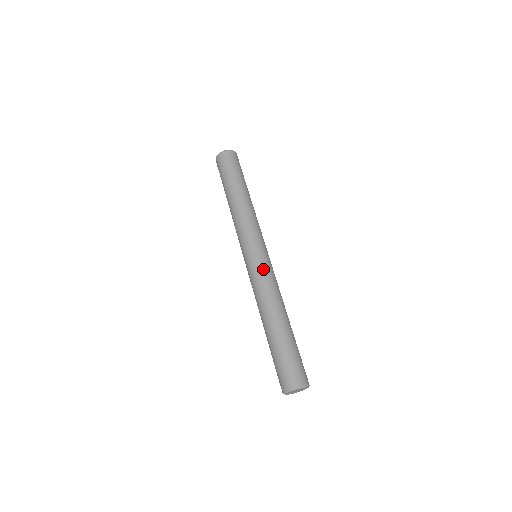
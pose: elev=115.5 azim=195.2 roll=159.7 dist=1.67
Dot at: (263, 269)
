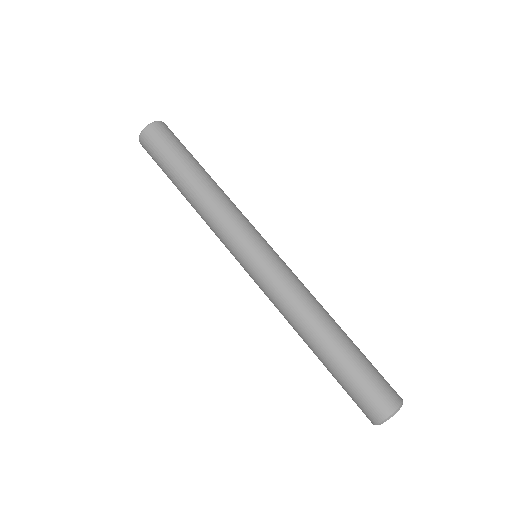
Dot at: (267, 282)
